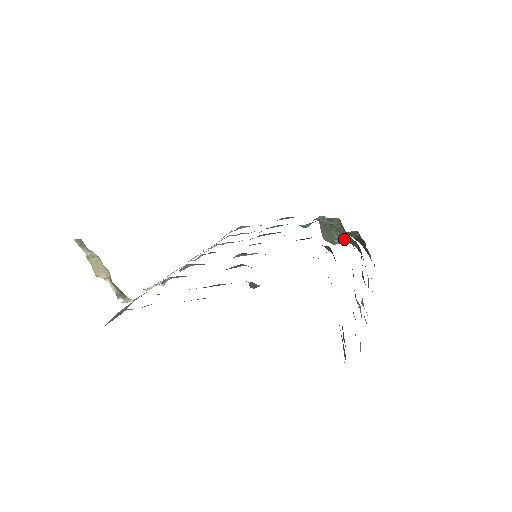
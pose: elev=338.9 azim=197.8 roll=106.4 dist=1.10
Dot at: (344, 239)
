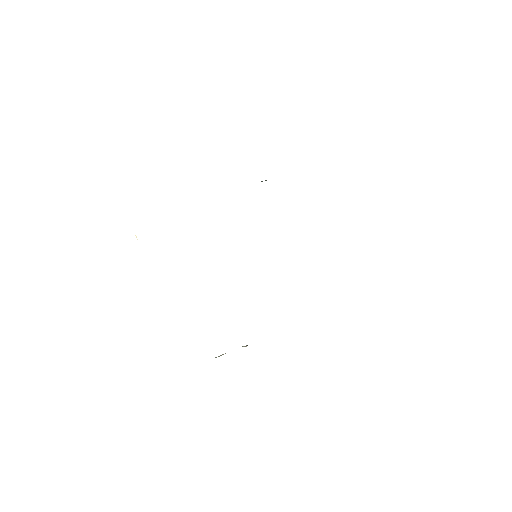
Dot at: occluded
